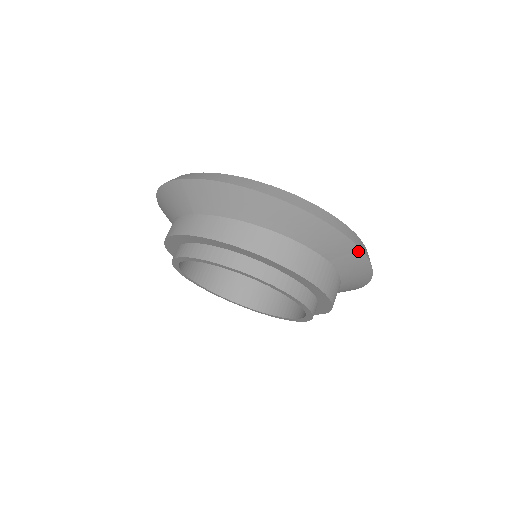
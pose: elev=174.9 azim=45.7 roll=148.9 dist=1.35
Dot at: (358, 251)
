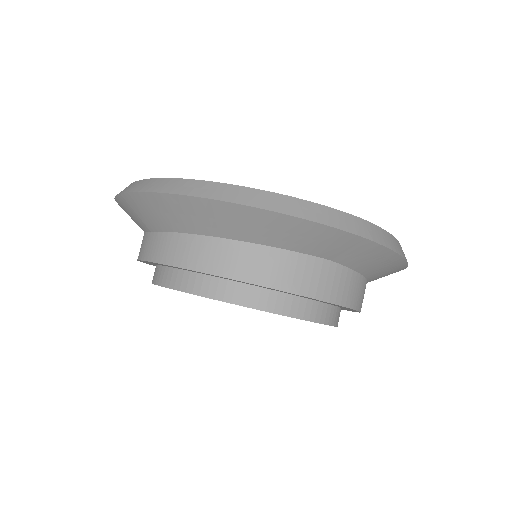
Dot at: (366, 242)
